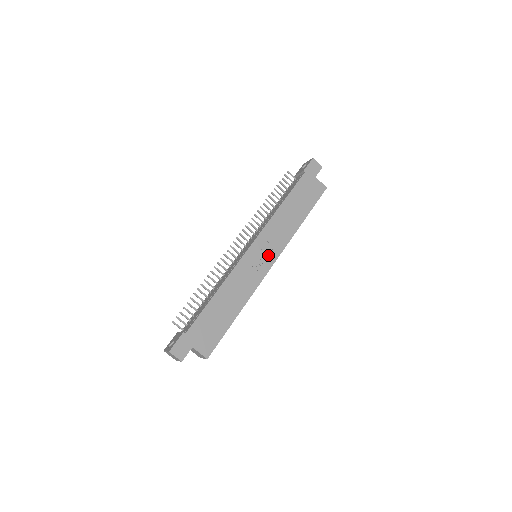
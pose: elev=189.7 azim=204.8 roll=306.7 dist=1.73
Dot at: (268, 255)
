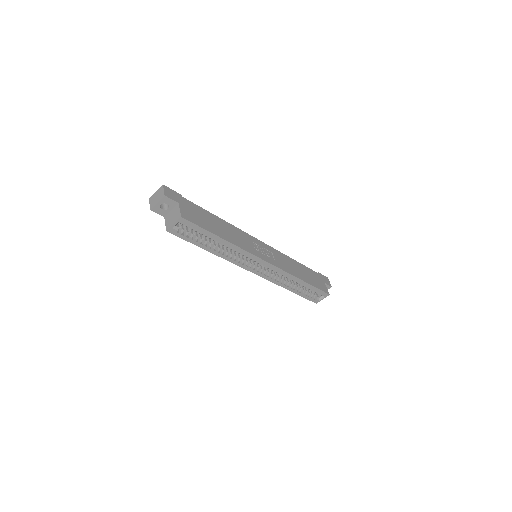
Dot at: (268, 256)
